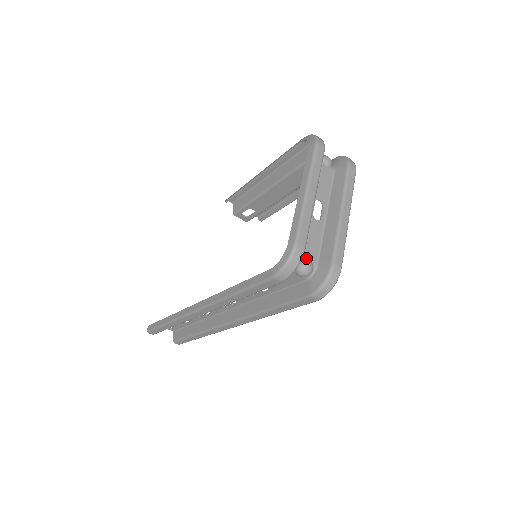
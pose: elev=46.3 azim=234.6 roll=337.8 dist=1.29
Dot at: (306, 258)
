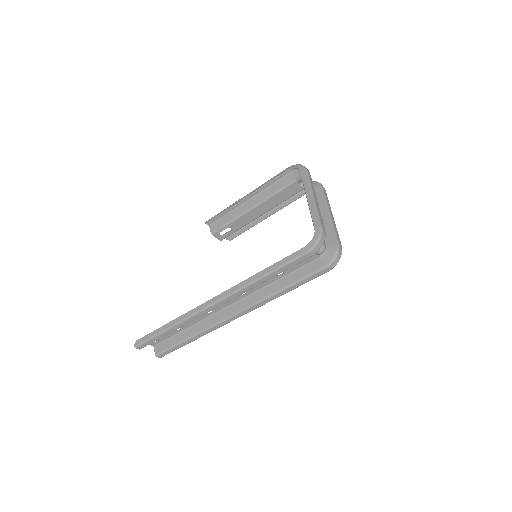
Dot at: occluded
